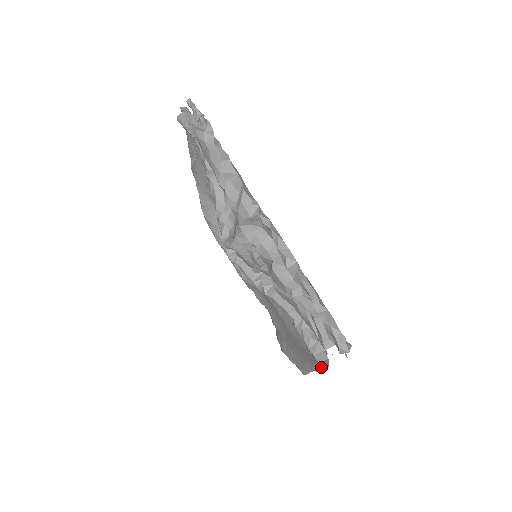
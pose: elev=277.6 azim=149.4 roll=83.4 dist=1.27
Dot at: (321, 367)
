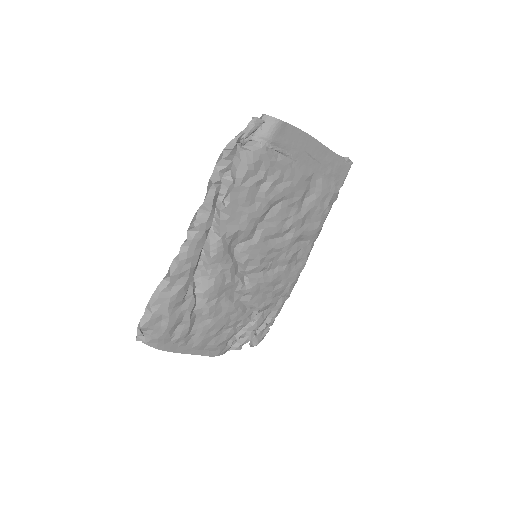
Dot at: occluded
